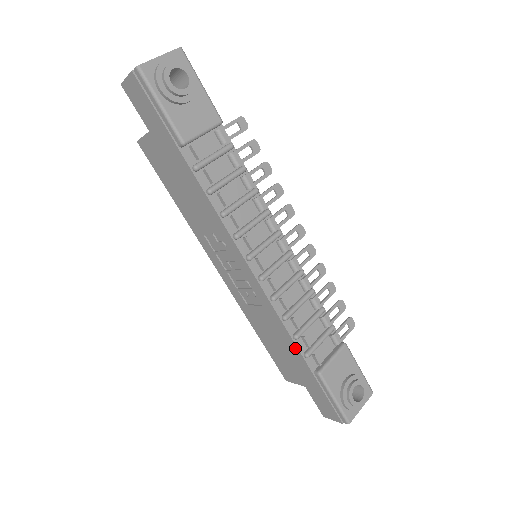
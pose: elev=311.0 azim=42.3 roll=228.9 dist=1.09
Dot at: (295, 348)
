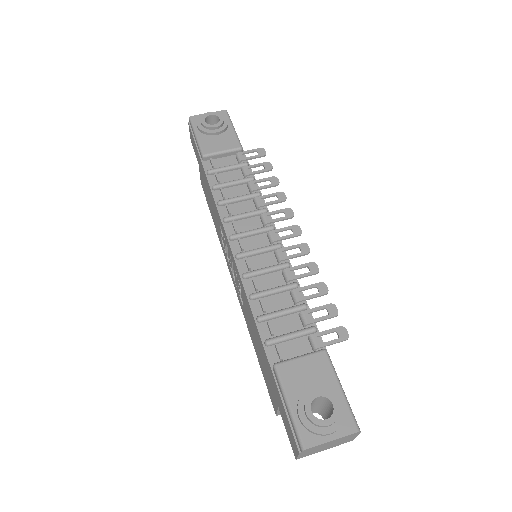
Dot at: (259, 335)
